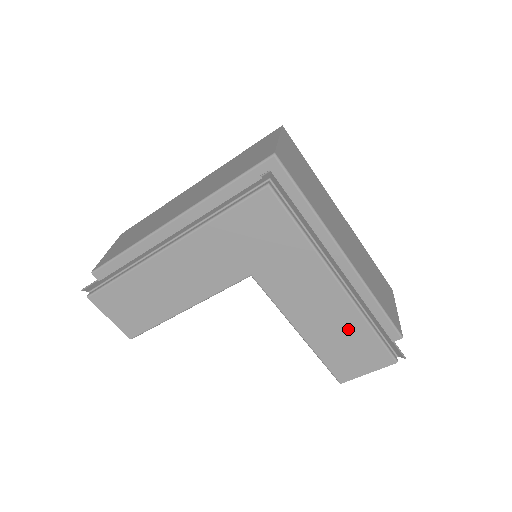
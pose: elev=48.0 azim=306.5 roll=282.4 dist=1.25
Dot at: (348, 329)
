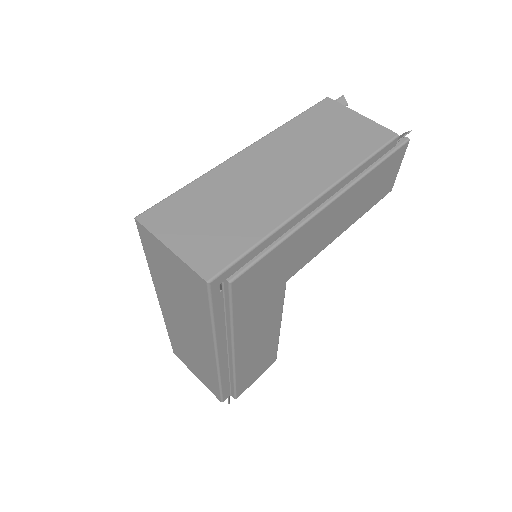
Dot at: (365, 189)
